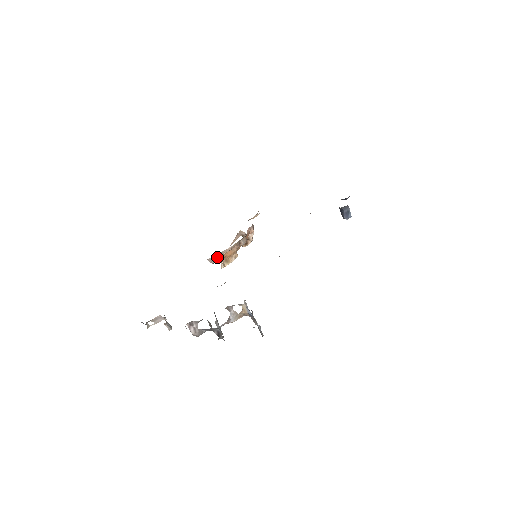
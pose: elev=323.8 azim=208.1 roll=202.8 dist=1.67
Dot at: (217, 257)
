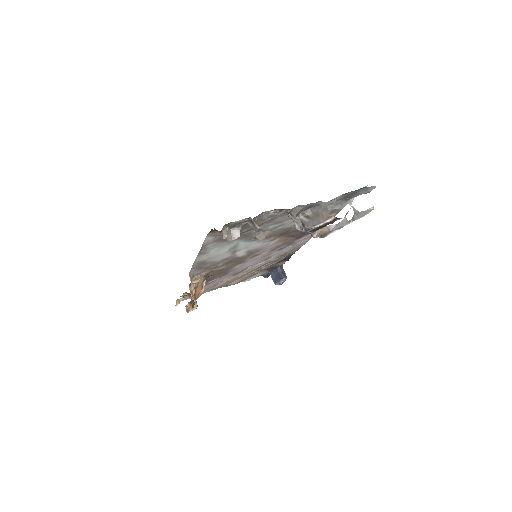
Dot at: (193, 282)
